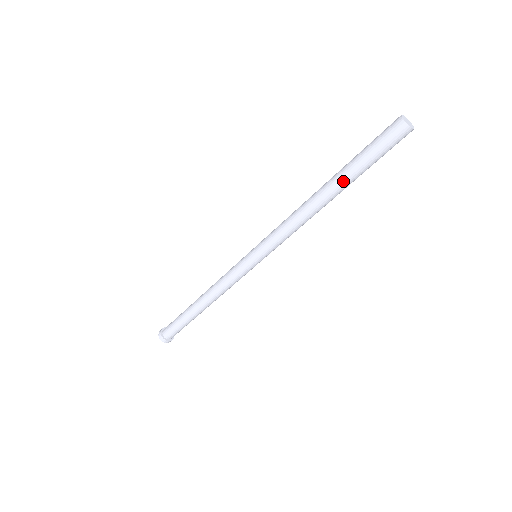
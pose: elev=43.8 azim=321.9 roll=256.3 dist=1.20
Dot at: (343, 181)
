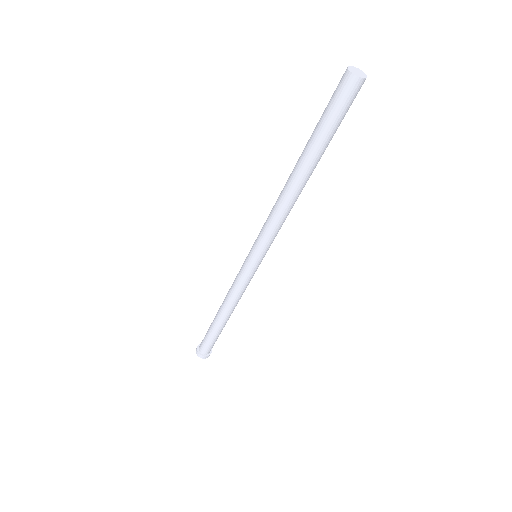
Dot at: (307, 154)
